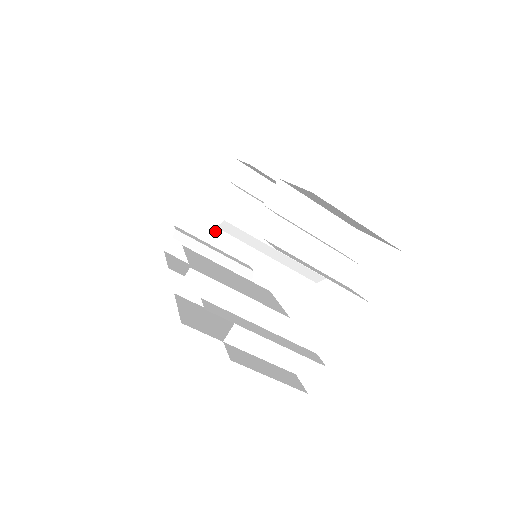
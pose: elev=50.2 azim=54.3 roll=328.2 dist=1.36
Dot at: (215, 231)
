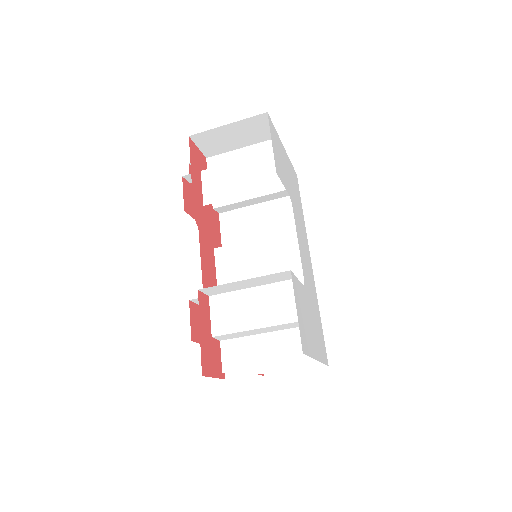
Dot at: occluded
